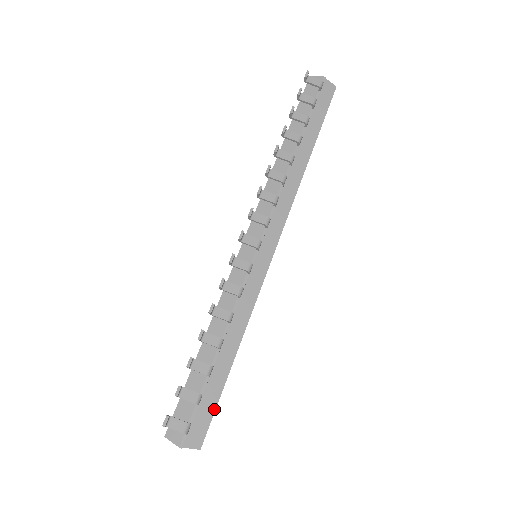
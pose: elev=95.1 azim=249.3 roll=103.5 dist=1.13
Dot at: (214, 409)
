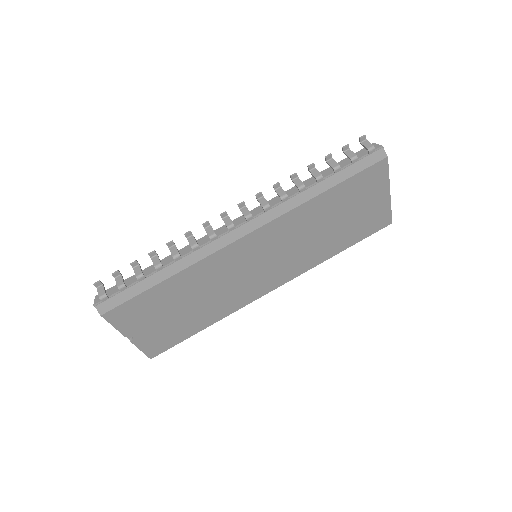
Dot at: (126, 301)
